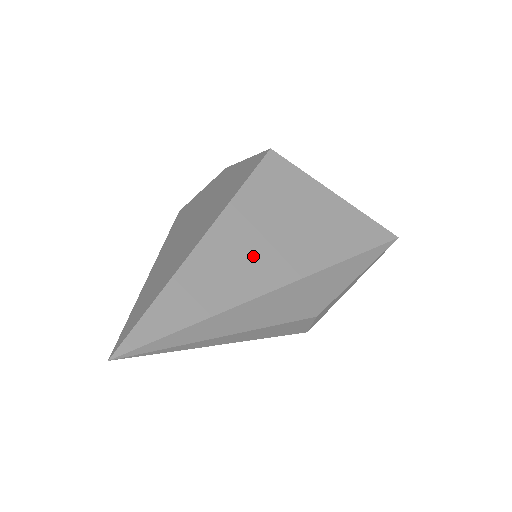
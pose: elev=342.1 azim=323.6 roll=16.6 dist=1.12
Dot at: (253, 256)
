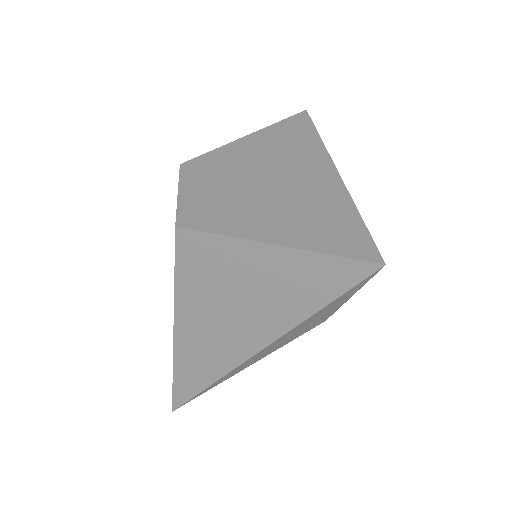
Dot at: (219, 338)
